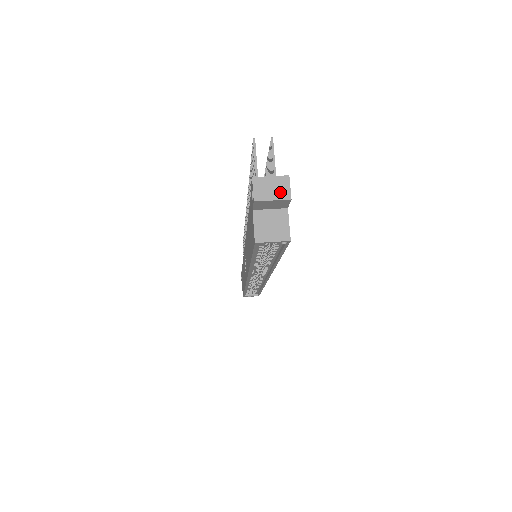
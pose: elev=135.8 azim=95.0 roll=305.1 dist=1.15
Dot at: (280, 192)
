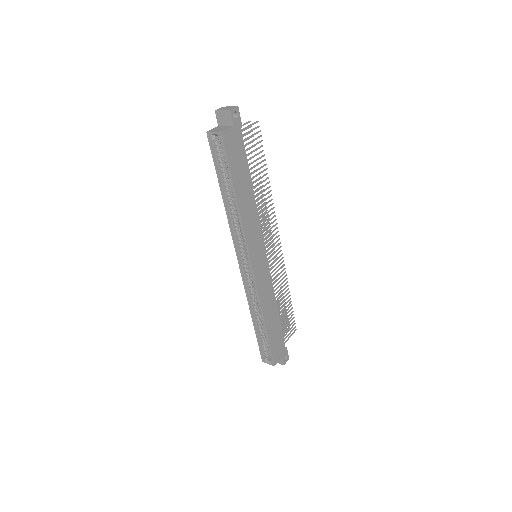
Dot at: (228, 109)
